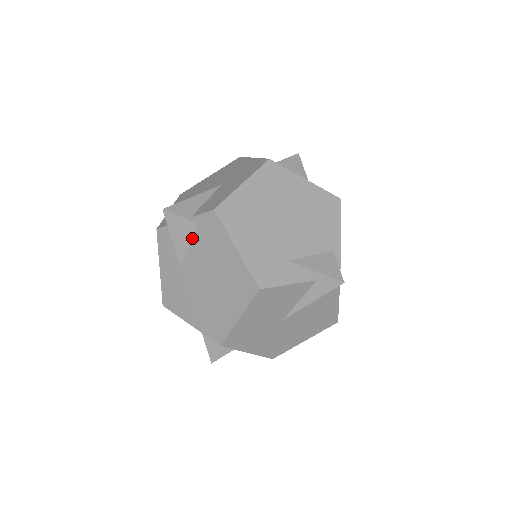
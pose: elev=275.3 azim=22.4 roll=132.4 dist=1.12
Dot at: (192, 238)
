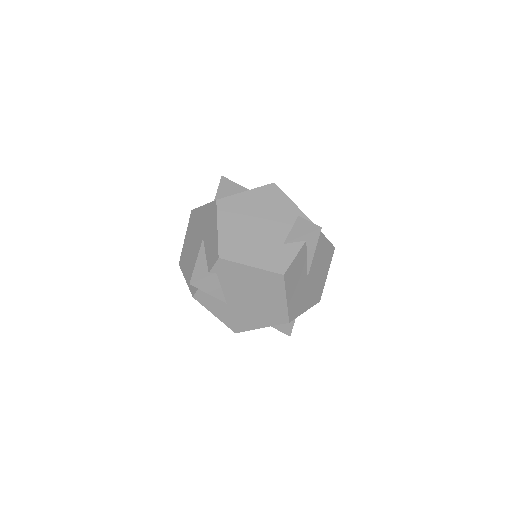
Dot at: (219, 283)
